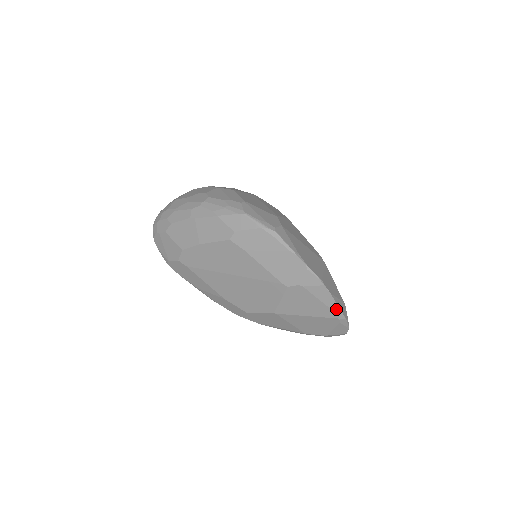
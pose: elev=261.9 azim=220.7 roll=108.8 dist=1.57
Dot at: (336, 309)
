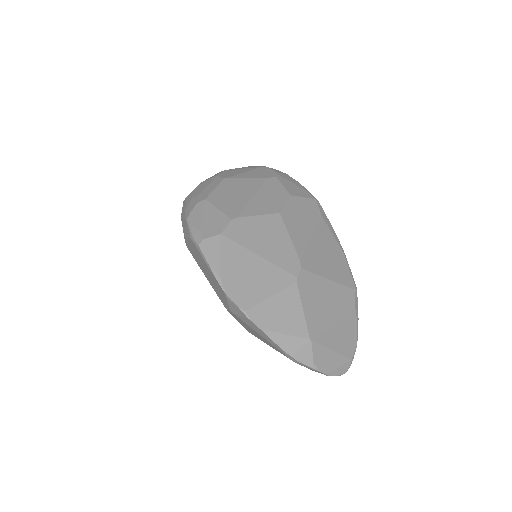
Dot at: (279, 348)
